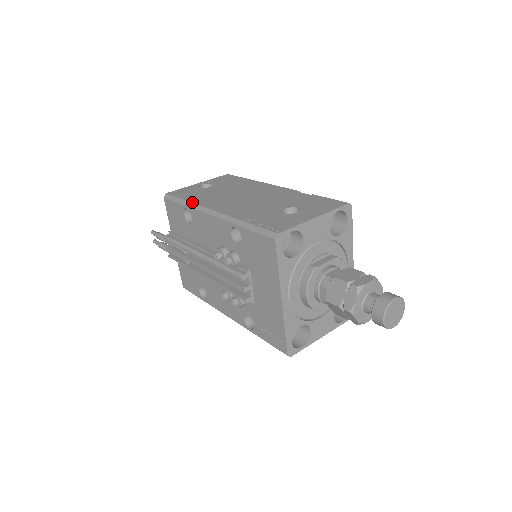
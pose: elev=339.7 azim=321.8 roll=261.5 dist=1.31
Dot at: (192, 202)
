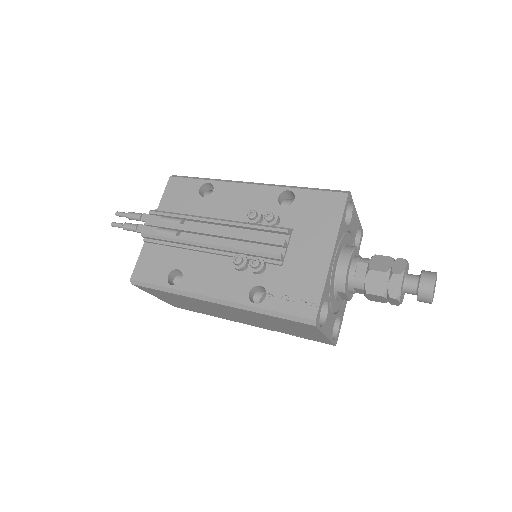
Dot at: (219, 179)
